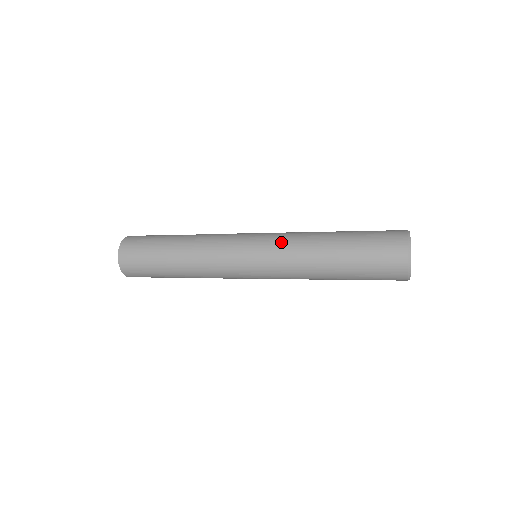
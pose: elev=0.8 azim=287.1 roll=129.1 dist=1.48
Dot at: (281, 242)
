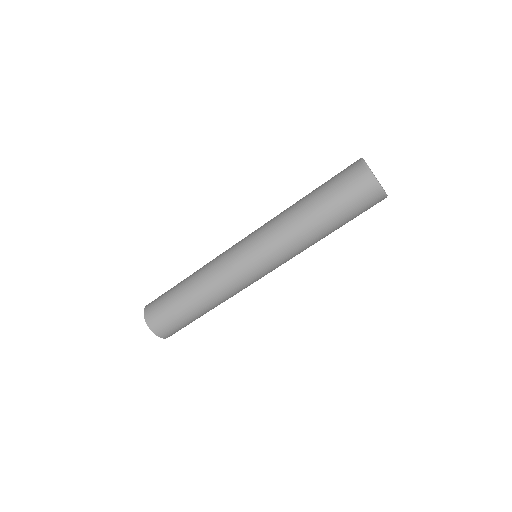
Dot at: occluded
